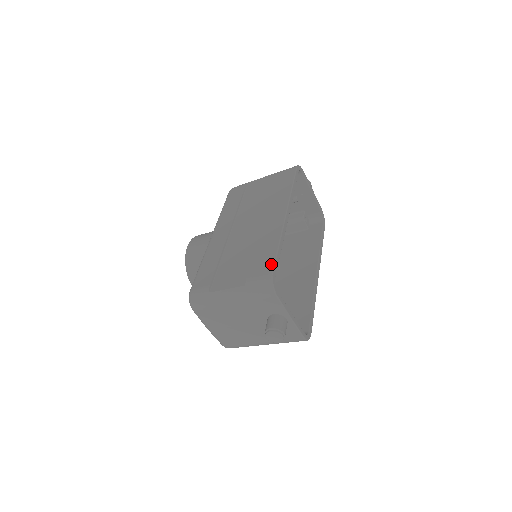
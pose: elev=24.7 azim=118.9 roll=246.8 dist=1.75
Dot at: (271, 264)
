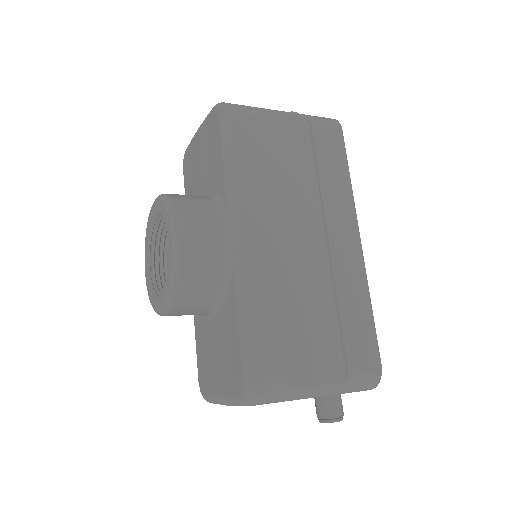
Dot at: (376, 348)
